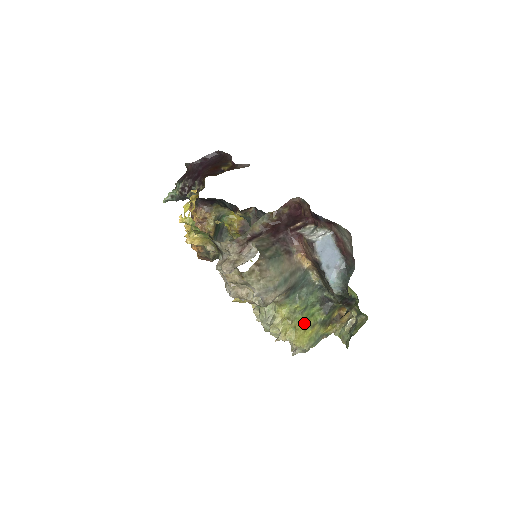
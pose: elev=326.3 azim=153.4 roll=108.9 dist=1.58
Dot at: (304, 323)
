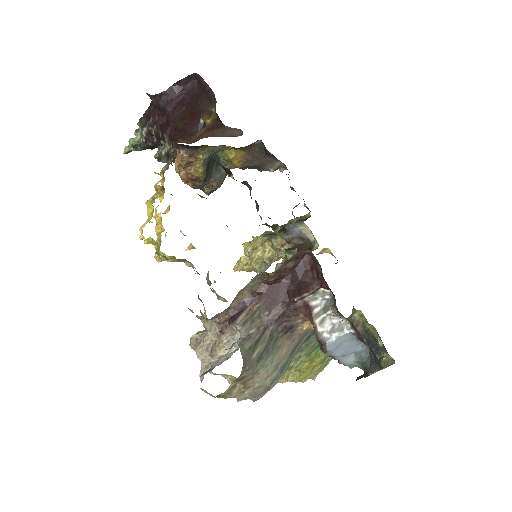
Dot at: (312, 363)
